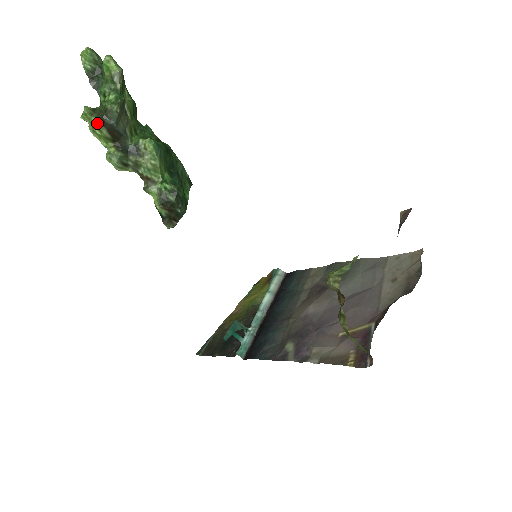
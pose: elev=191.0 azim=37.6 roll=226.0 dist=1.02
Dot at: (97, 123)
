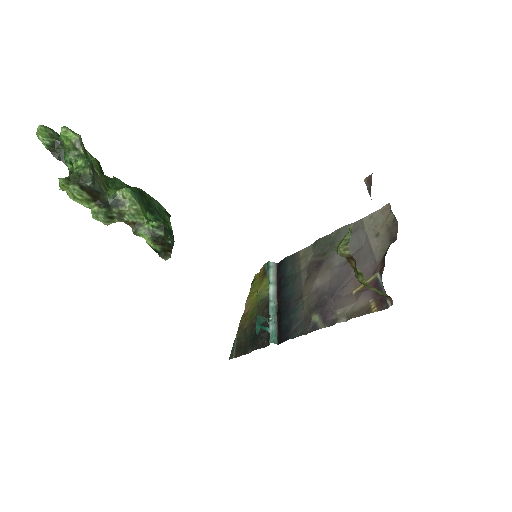
Dot at: (76, 189)
